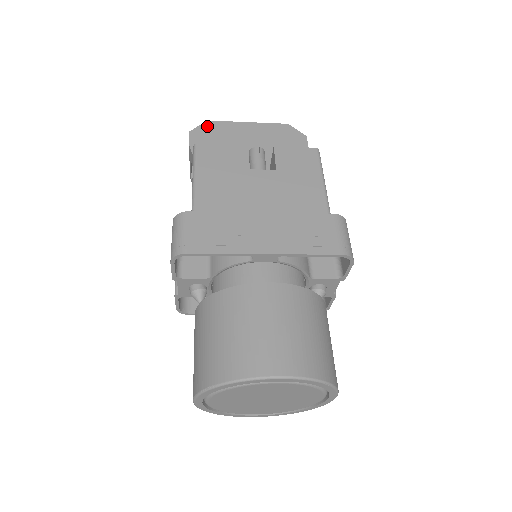
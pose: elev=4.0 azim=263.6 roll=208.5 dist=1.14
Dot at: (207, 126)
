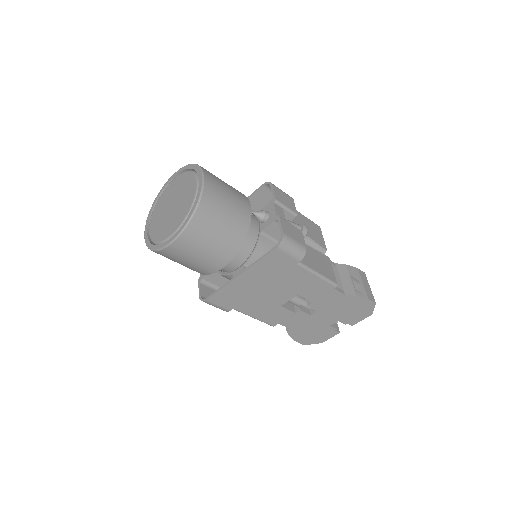
Dot at: occluded
